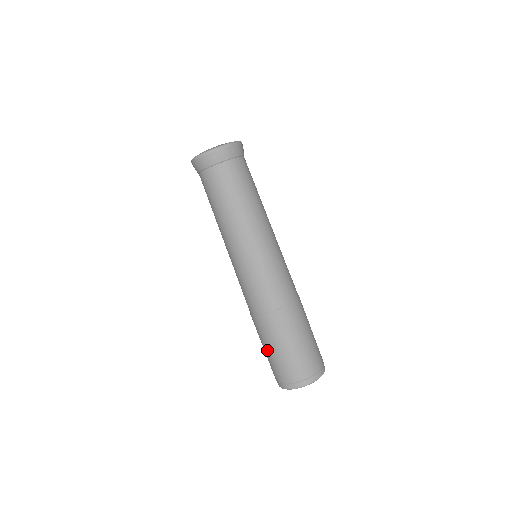
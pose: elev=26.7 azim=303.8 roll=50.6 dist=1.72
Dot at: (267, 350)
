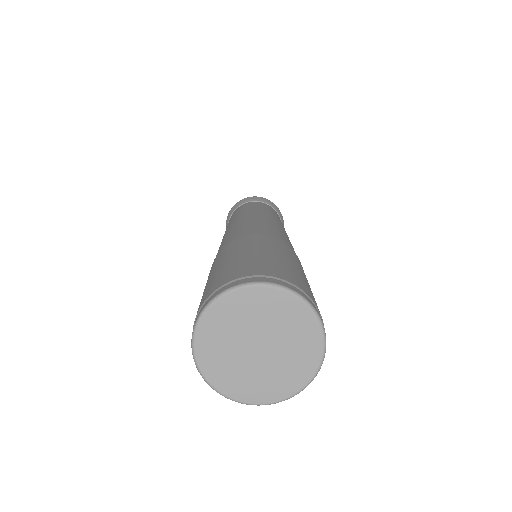
Dot at: (235, 255)
